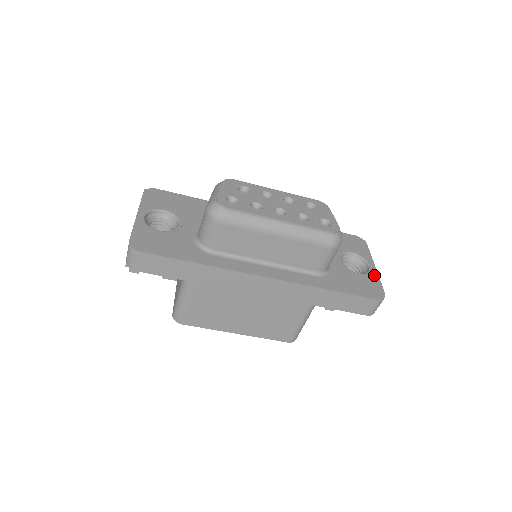
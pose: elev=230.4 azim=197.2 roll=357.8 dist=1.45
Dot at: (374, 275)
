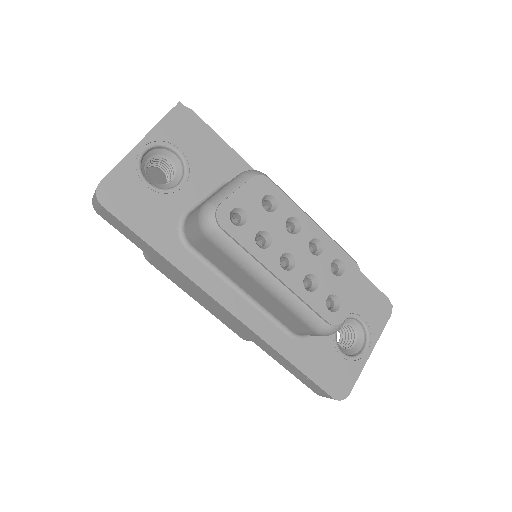
Dot at: (359, 364)
